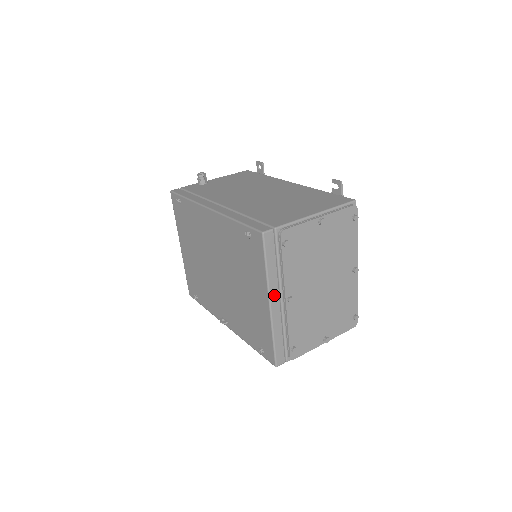
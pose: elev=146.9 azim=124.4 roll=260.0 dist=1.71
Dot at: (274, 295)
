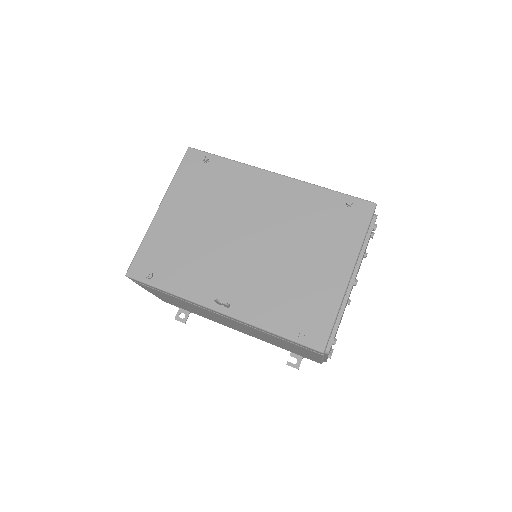
Dot at: occluded
